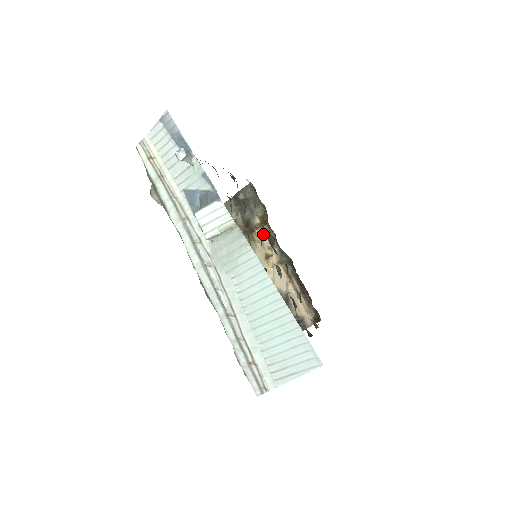
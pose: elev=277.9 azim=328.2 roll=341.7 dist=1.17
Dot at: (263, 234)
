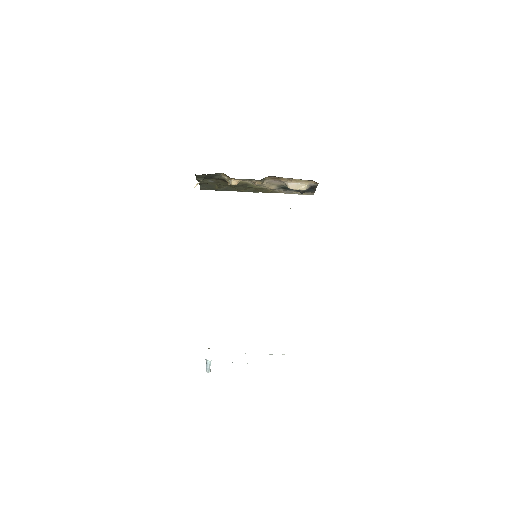
Dot at: (237, 180)
